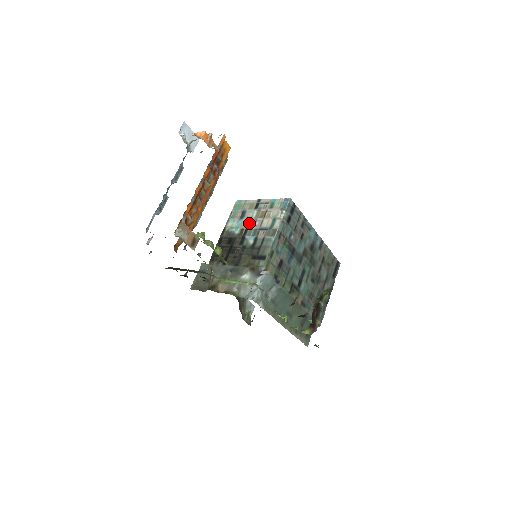
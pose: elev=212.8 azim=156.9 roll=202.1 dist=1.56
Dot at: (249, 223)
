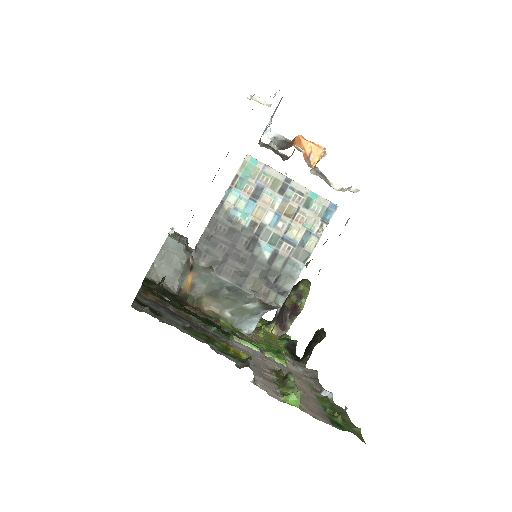
Dot at: (267, 216)
